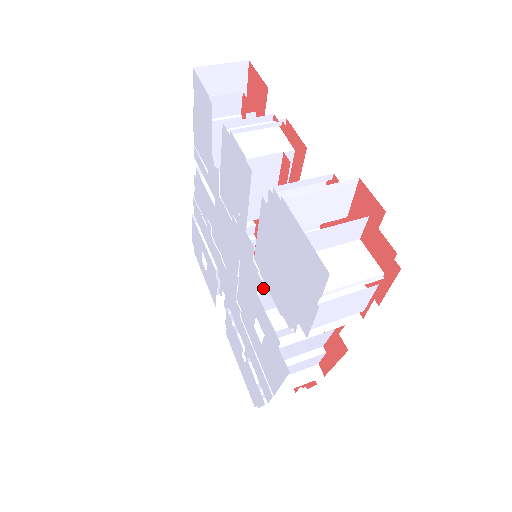
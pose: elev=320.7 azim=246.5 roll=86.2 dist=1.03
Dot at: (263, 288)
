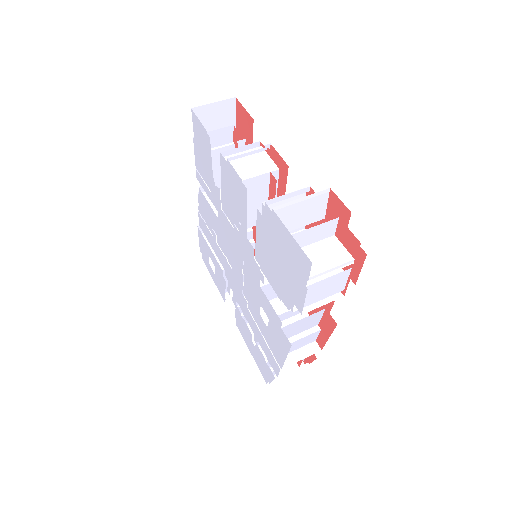
Dot at: (264, 281)
